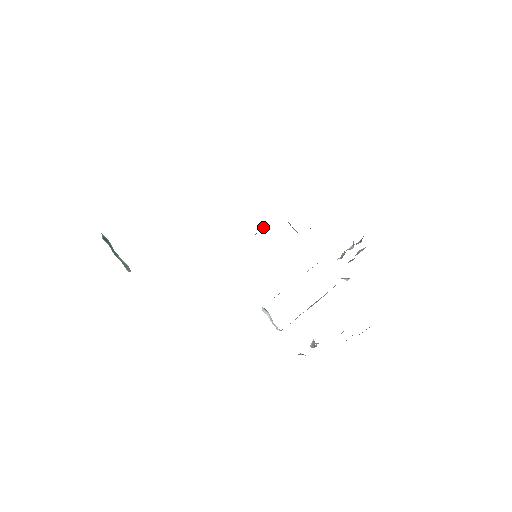
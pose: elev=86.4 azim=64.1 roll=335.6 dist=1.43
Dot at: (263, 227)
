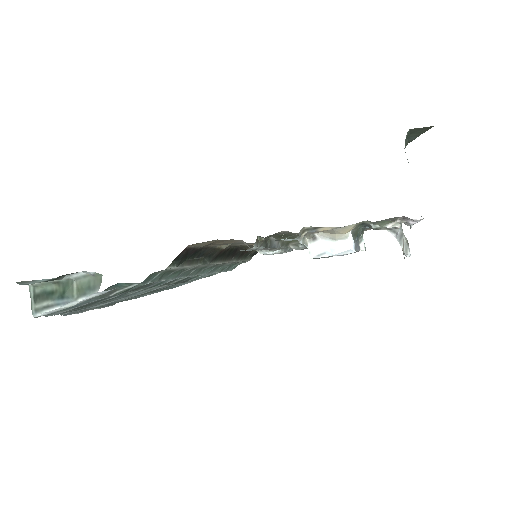
Dot at: (240, 249)
